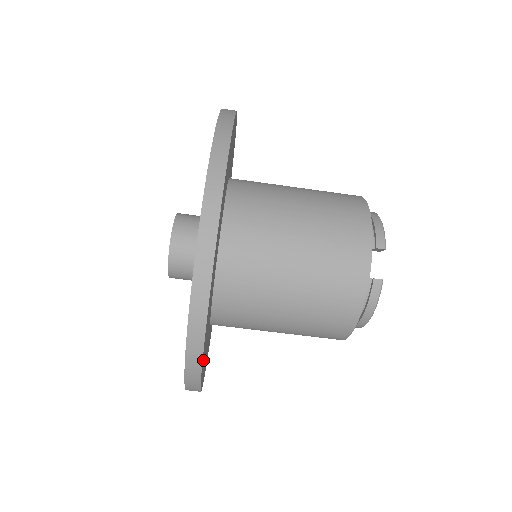
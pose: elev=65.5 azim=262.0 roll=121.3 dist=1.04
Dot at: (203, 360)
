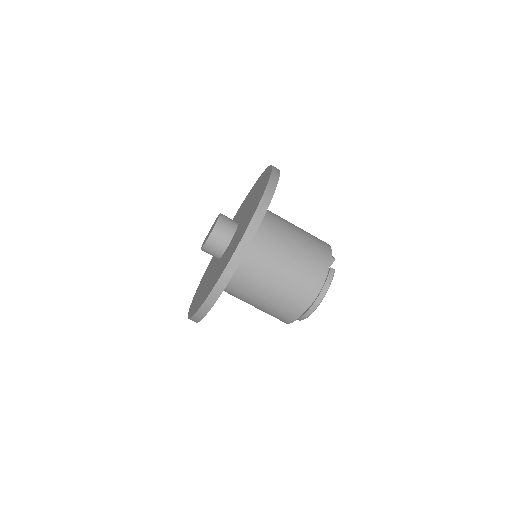
Dot at: occluded
